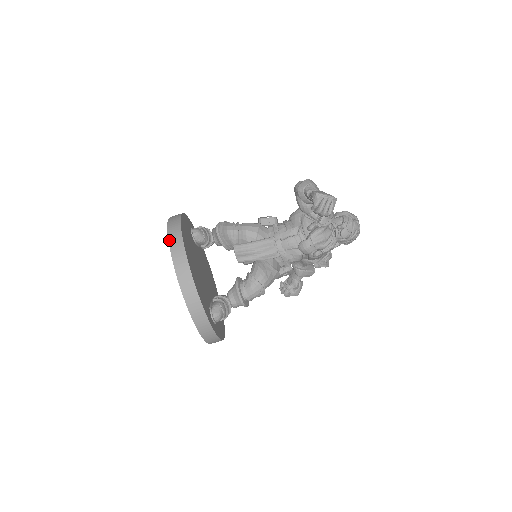
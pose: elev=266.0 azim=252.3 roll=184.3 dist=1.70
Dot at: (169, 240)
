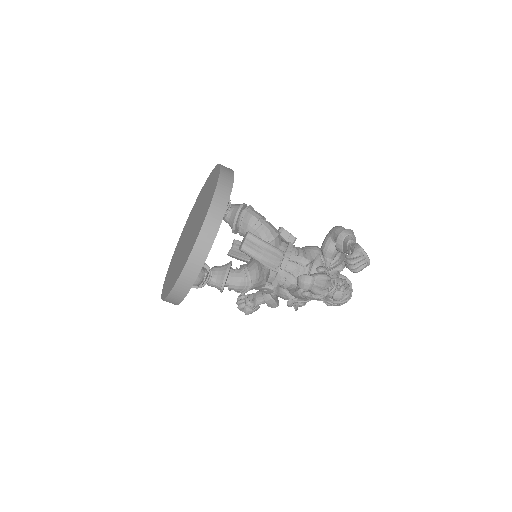
Dot at: (219, 182)
